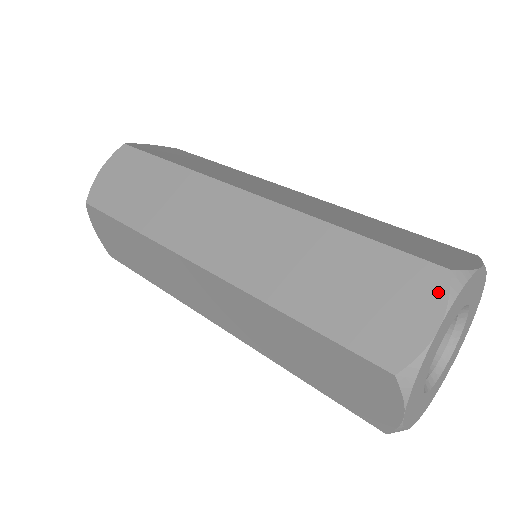
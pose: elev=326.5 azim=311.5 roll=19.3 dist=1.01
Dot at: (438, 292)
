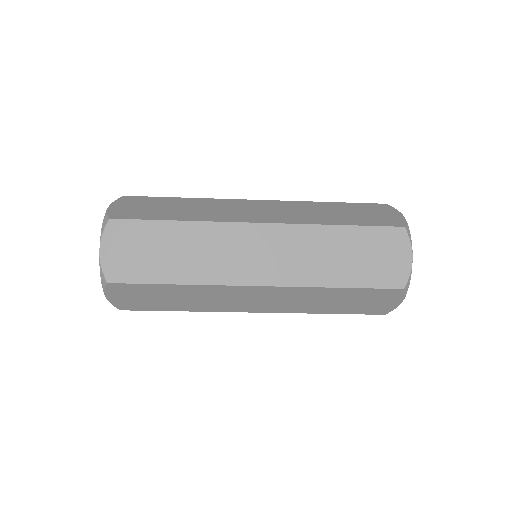
Dot at: occluded
